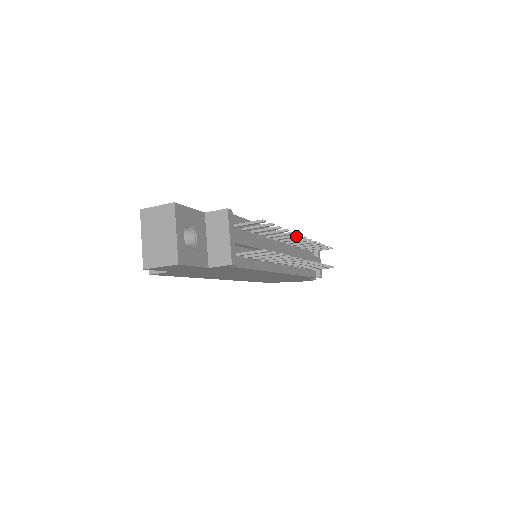
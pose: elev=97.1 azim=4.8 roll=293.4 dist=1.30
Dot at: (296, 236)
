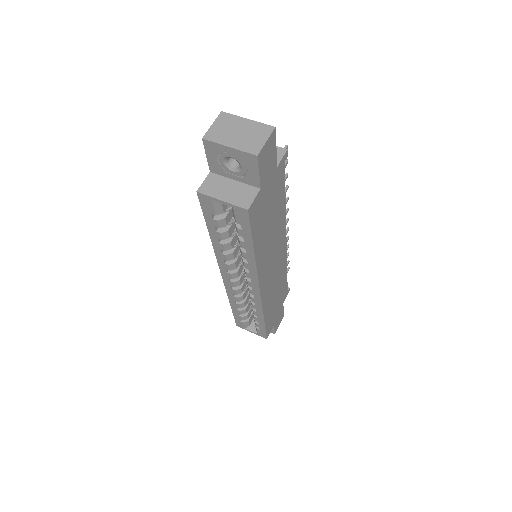
Dot at: occluded
